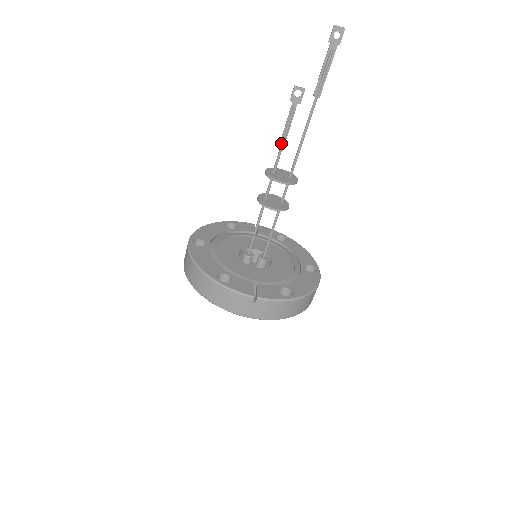
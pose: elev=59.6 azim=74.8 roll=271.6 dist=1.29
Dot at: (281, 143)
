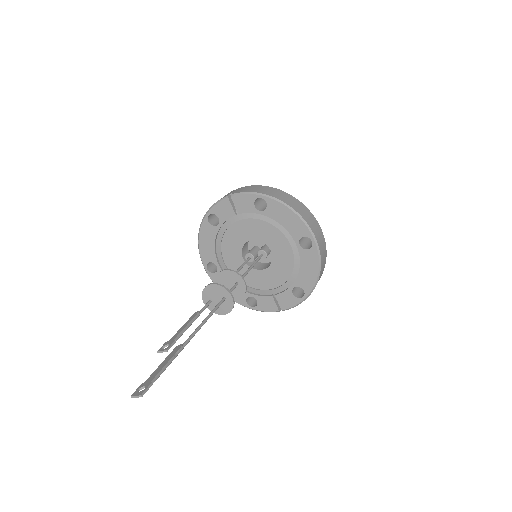
Dot at: (193, 319)
